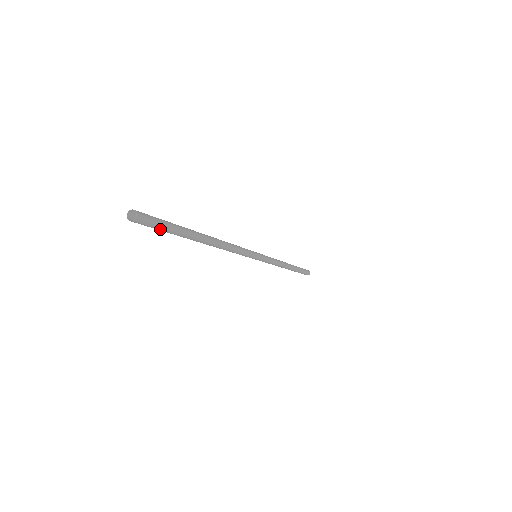
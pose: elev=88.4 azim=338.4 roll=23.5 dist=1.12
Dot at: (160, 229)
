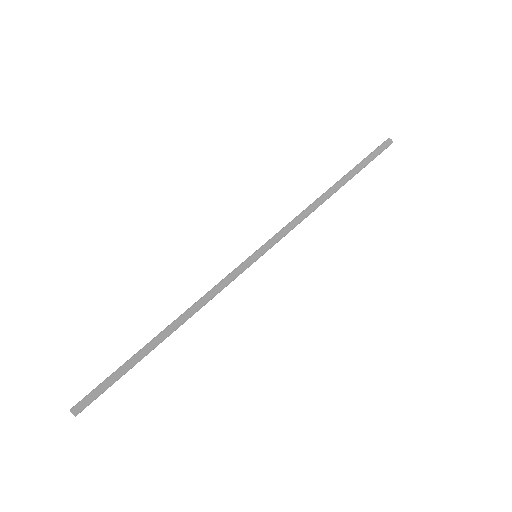
Dot at: (106, 389)
